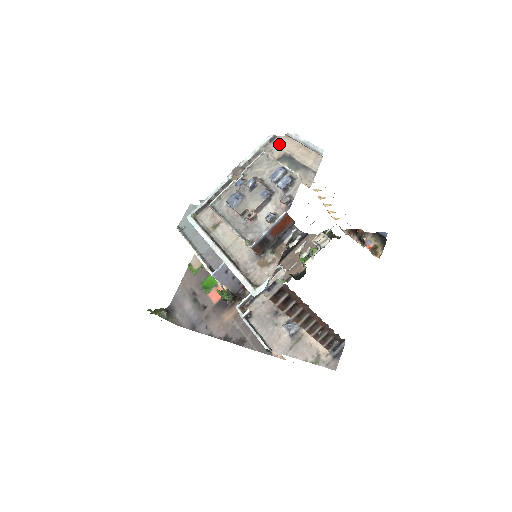
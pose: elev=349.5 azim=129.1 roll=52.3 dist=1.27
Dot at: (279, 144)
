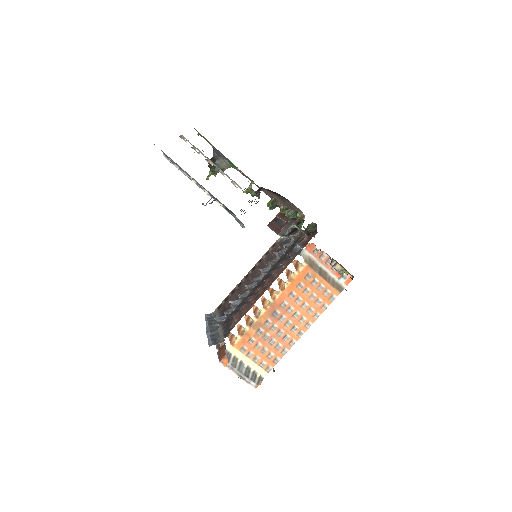
Dot at: occluded
